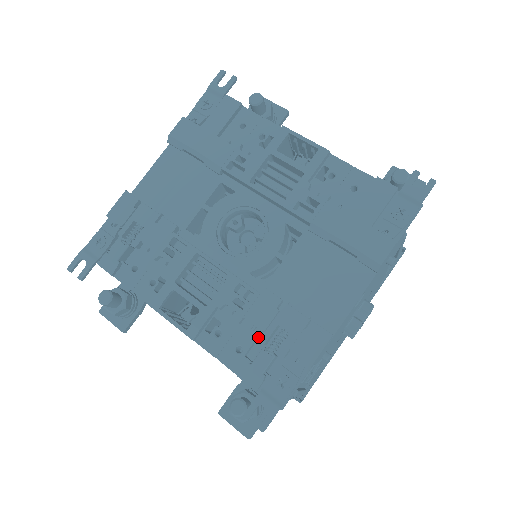
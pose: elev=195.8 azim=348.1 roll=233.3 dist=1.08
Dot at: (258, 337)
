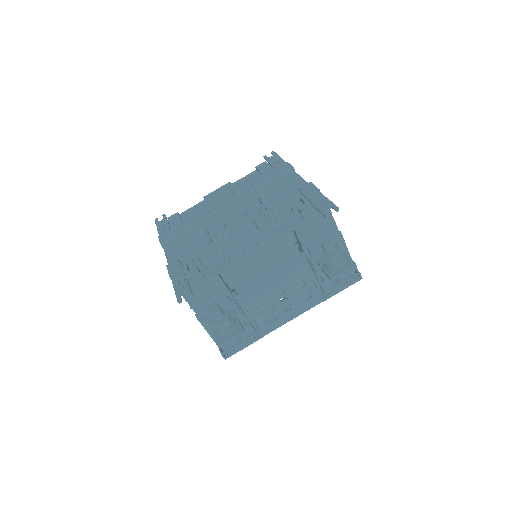
Dot at: (292, 214)
